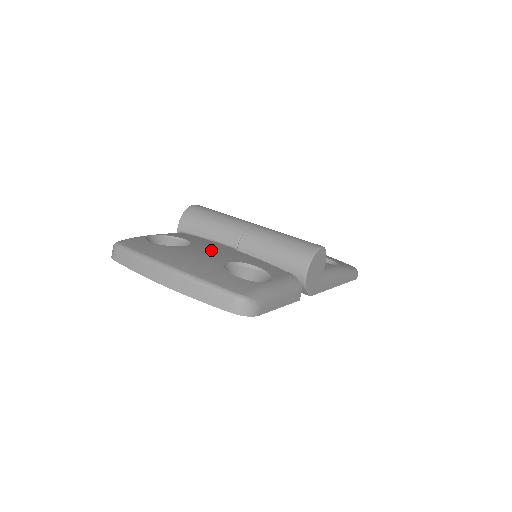
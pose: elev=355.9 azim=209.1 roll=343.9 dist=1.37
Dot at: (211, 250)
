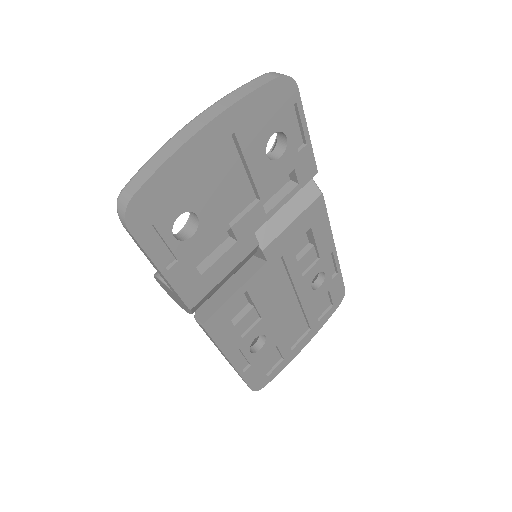
Dot at: occluded
